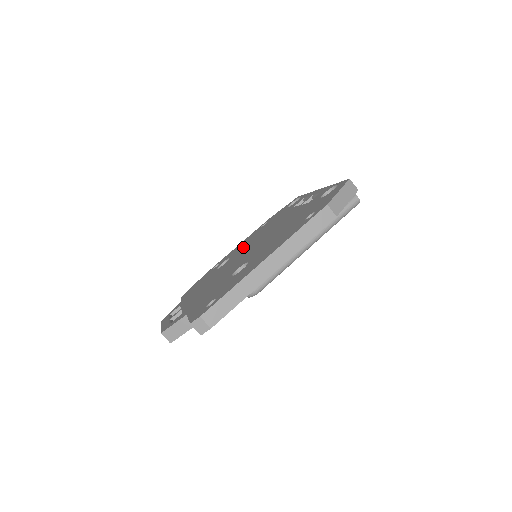
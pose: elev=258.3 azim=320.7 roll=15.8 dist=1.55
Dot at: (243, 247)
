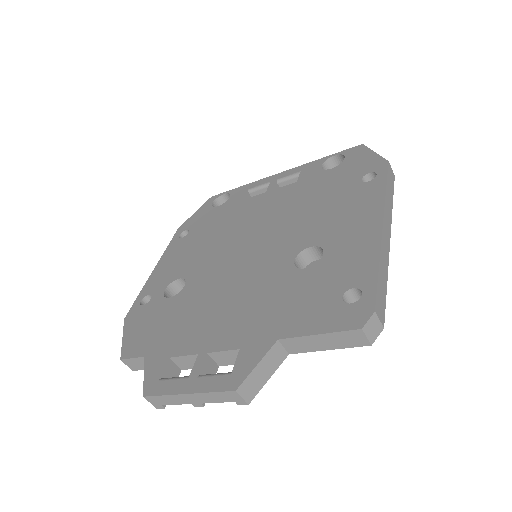
Dot at: (198, 258)
